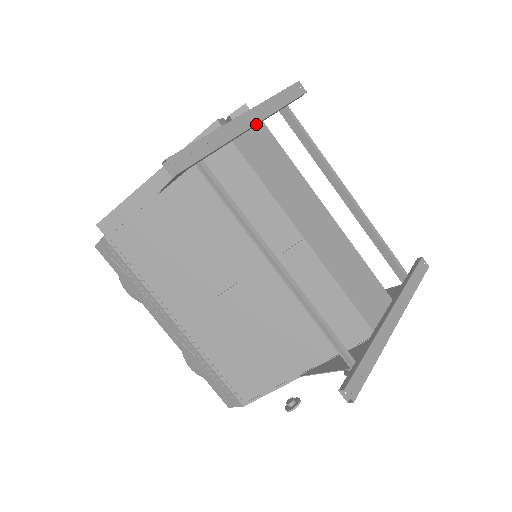
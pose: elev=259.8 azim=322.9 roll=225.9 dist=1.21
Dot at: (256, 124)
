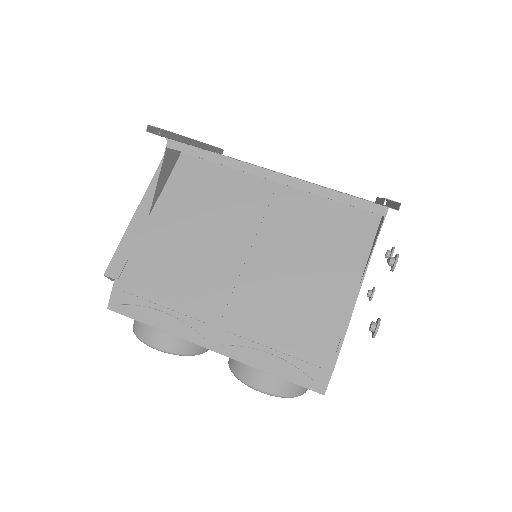
Dot at: (200, 143)
